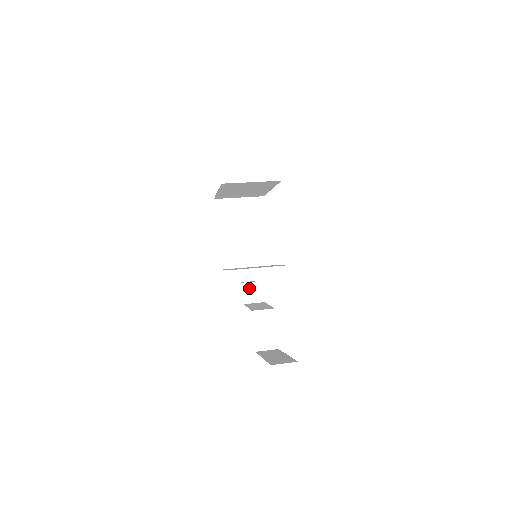
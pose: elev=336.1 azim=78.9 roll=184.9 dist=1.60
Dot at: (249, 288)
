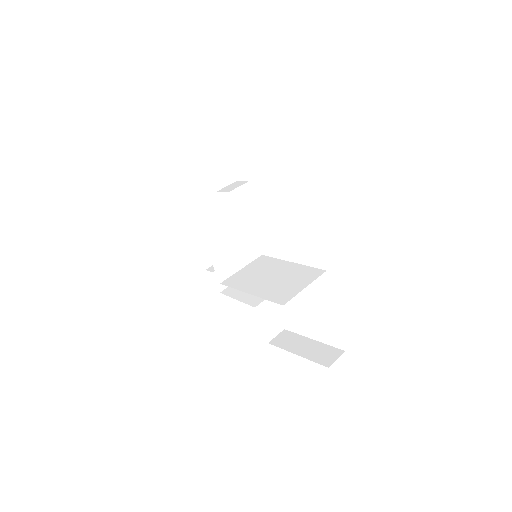
Dot at: occluded
